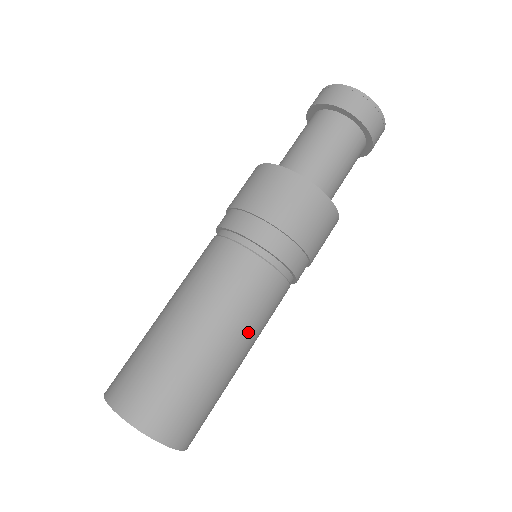
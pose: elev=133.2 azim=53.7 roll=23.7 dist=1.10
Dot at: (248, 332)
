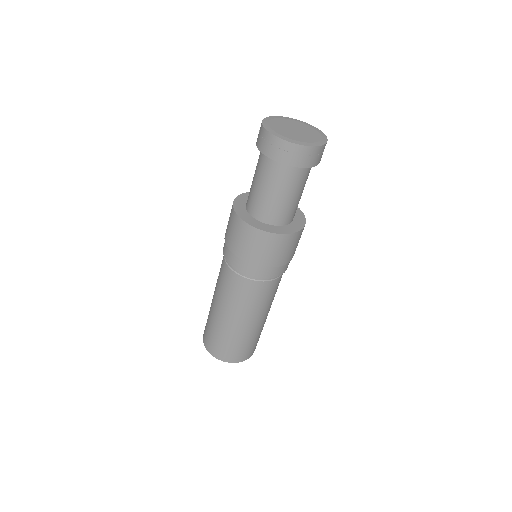
Dot at: (270, 305)
